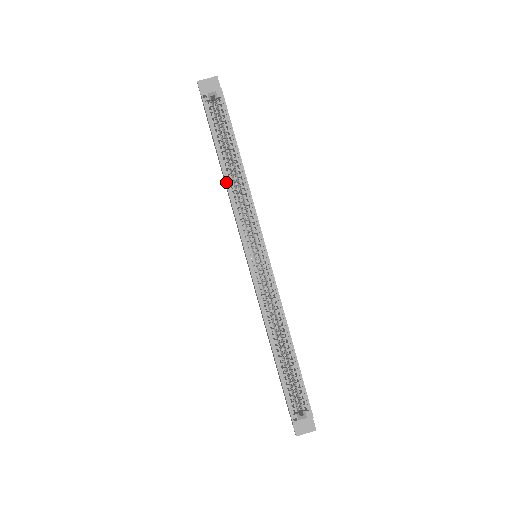
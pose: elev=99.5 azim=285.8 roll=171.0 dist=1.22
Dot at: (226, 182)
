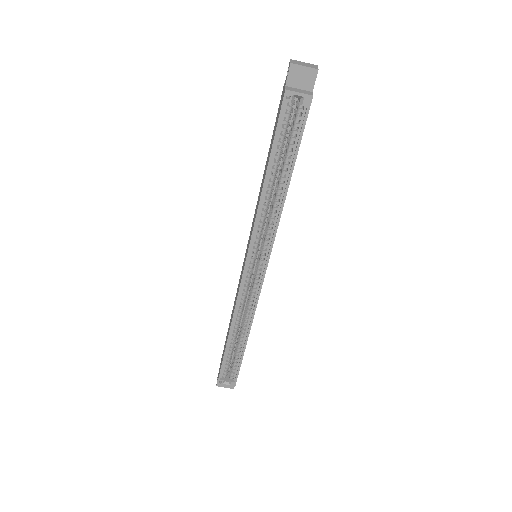
Dot at: (261, 198)
